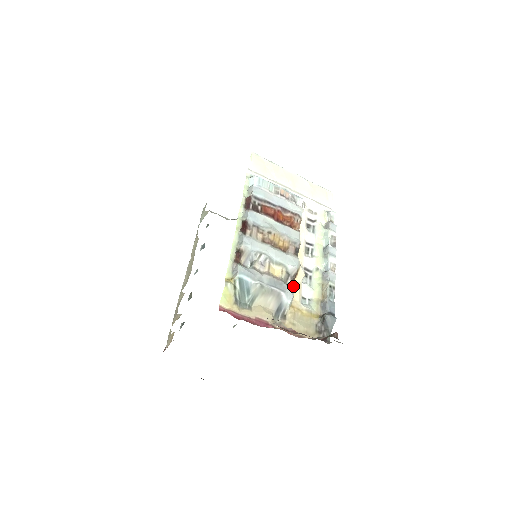
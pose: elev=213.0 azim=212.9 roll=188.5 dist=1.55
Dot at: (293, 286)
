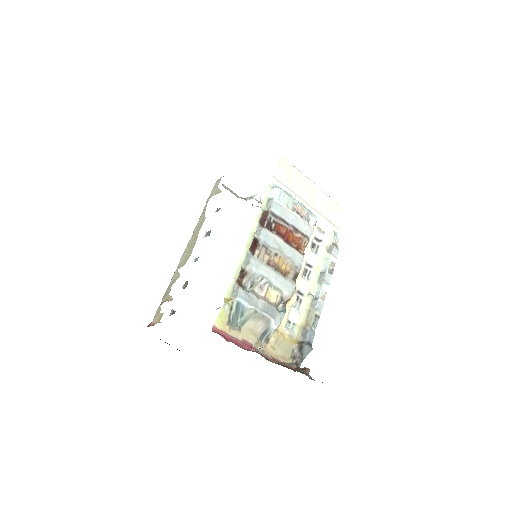
Dot at: (283, 313)
